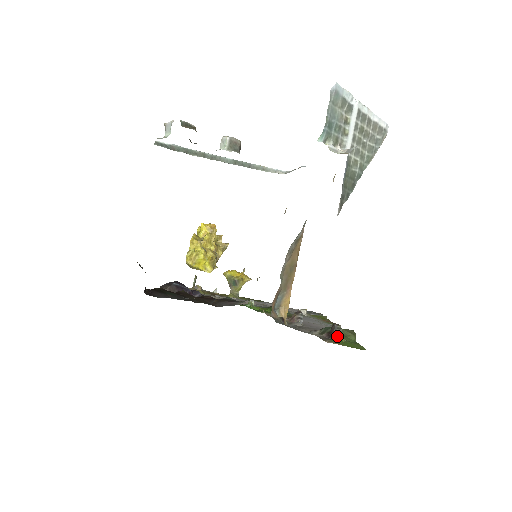
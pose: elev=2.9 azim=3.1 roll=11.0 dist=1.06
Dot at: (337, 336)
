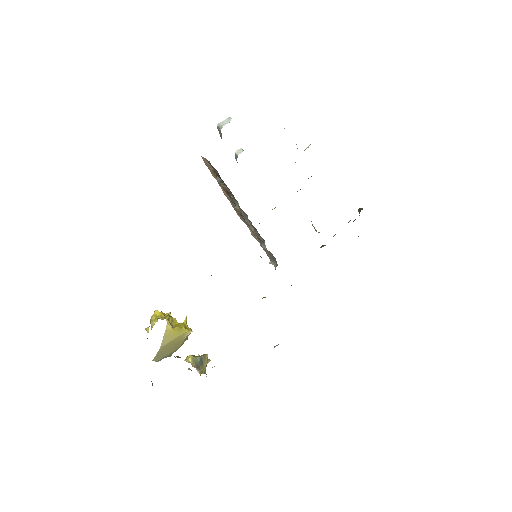
Dot at: occluded
